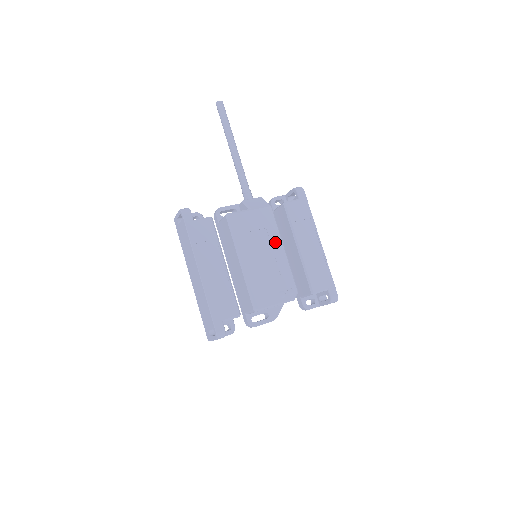
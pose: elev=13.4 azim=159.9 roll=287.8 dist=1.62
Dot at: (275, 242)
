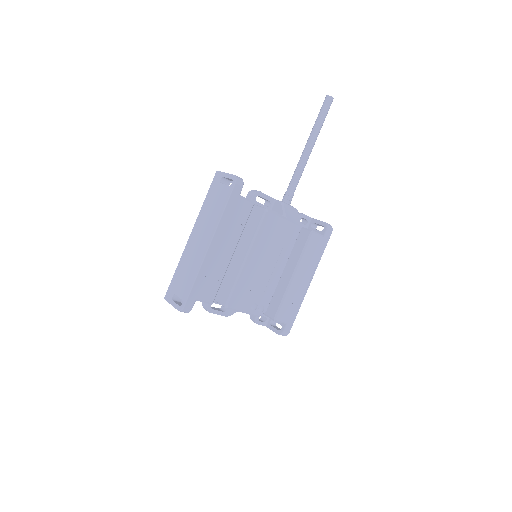
Dot at: (282, 260)
